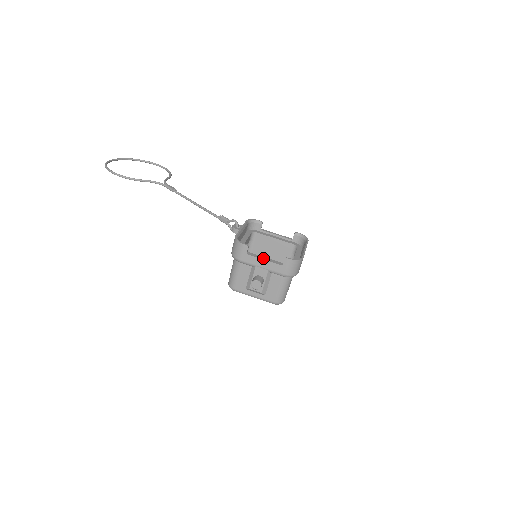
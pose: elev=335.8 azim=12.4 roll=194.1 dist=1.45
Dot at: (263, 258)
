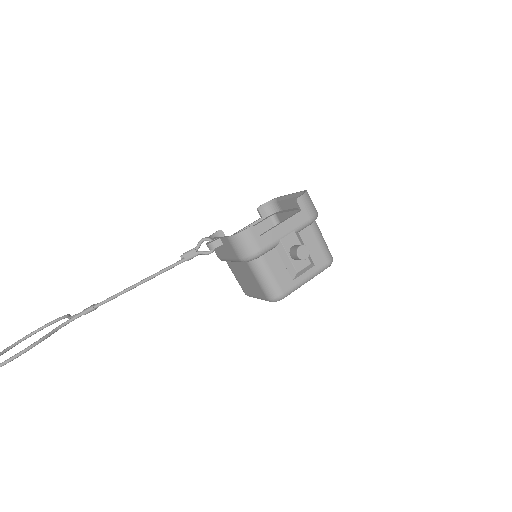
Dot at: (277, 224)
